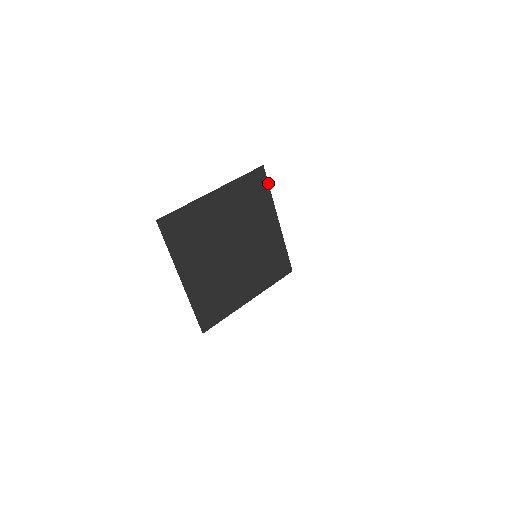
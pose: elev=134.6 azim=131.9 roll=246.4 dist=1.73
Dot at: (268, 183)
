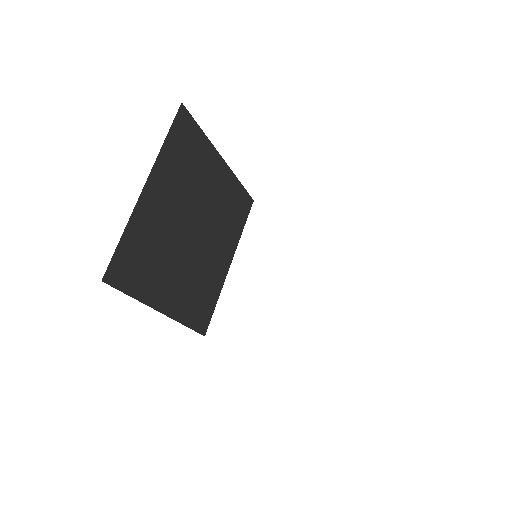
Dot at: (196, 122)
